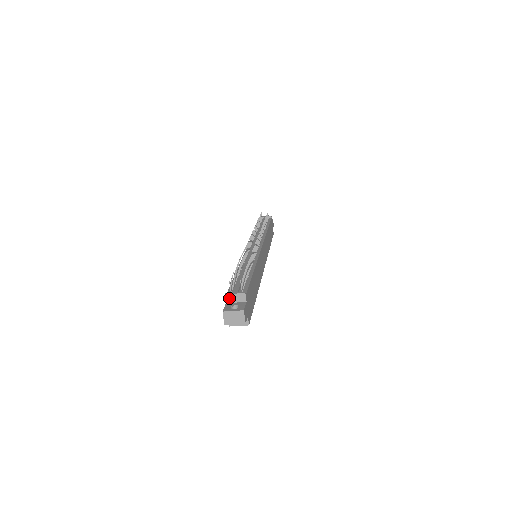
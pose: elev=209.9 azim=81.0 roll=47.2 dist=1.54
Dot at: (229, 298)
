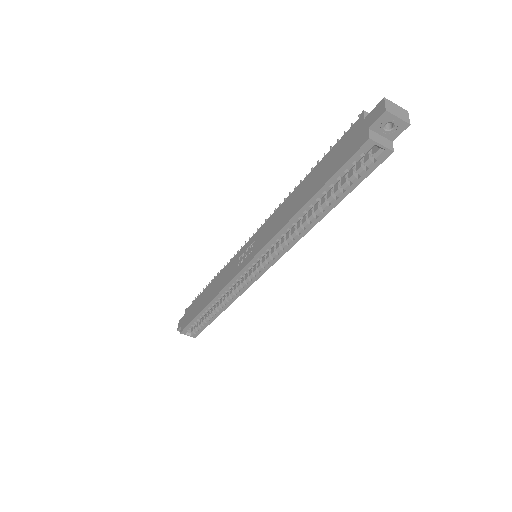
Dot at: occluded
